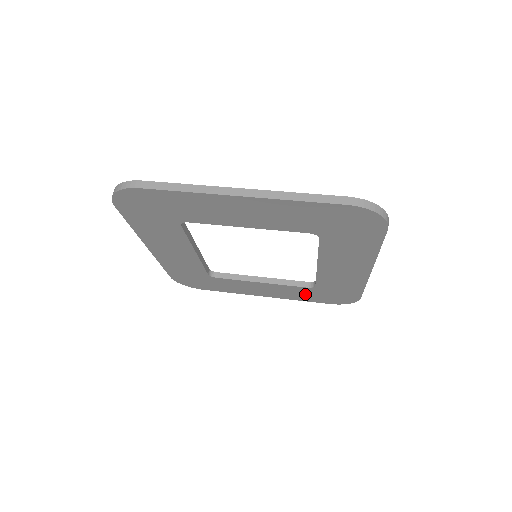
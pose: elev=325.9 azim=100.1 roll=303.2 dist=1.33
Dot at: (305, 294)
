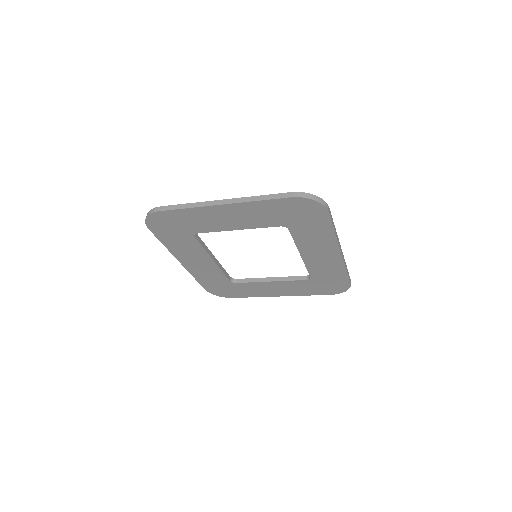
Dot at: (307, 287)
